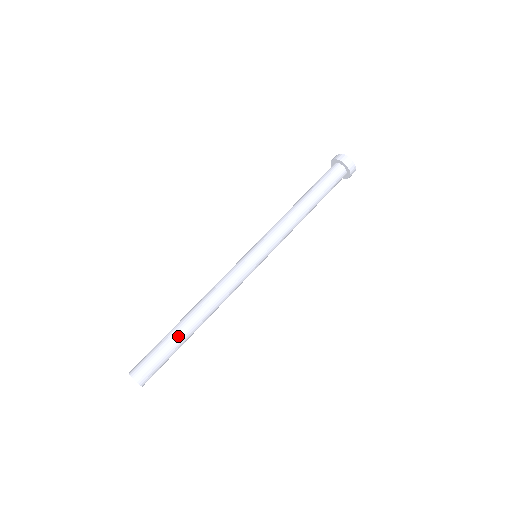
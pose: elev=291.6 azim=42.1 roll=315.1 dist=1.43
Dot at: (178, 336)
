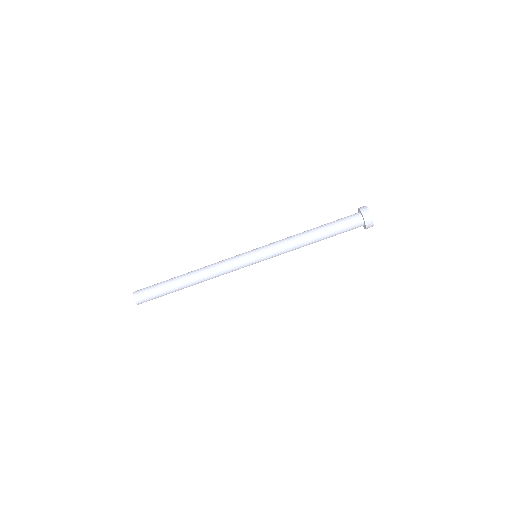
Dot at: (174, 288)
